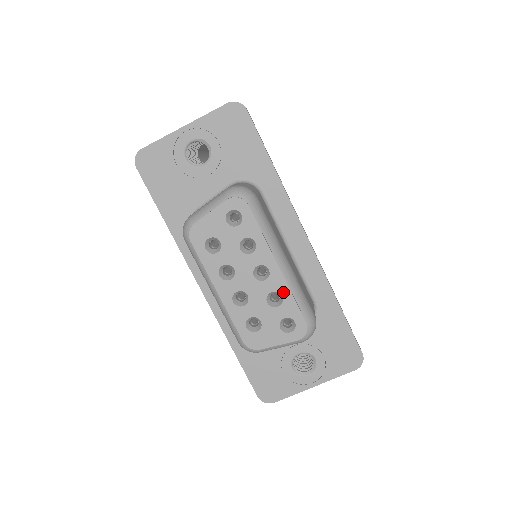
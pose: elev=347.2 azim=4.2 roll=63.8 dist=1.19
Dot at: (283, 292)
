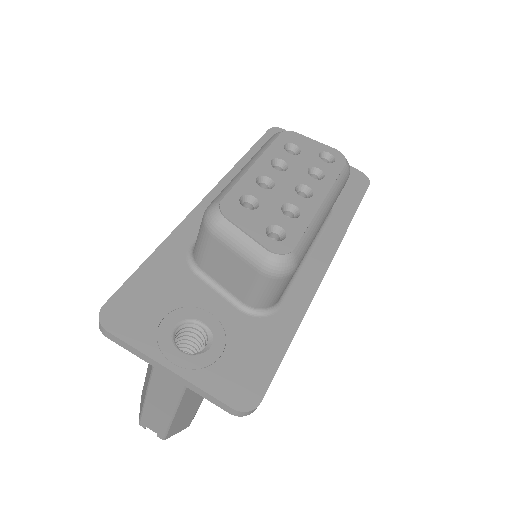
Dot at: (304, 215)
